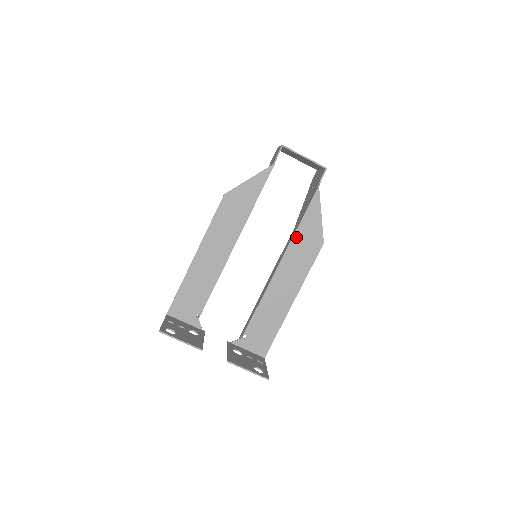
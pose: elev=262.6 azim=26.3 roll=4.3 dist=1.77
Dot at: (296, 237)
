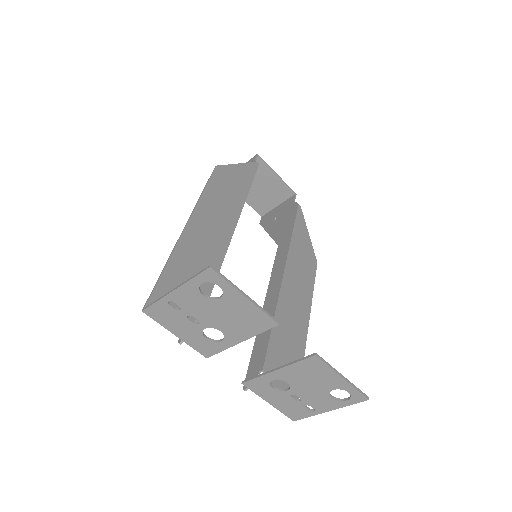
Dot at: (293, 246)
